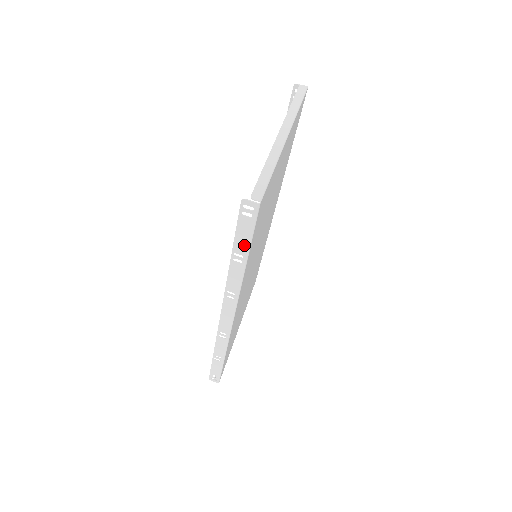
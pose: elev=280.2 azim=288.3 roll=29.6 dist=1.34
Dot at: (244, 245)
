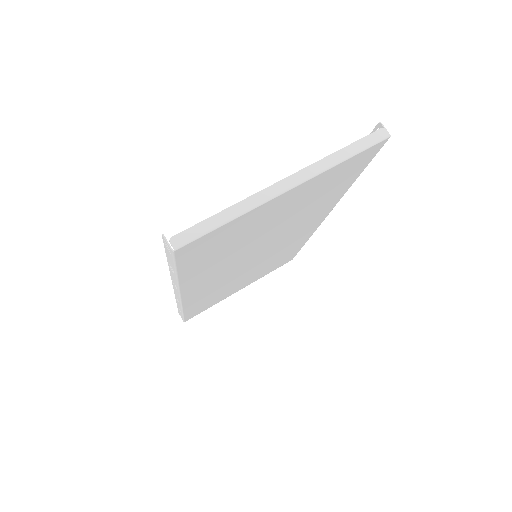
Dot at: (172, 265)
